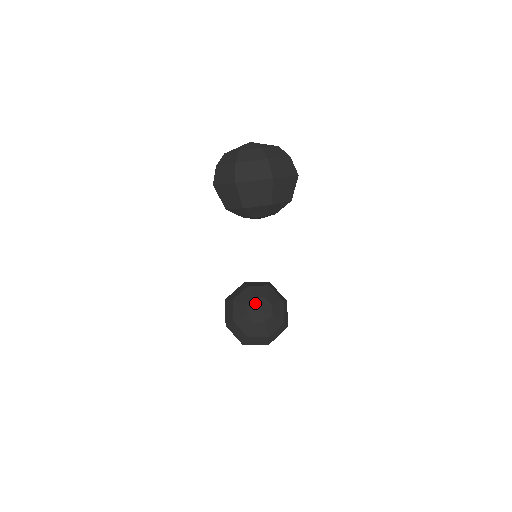
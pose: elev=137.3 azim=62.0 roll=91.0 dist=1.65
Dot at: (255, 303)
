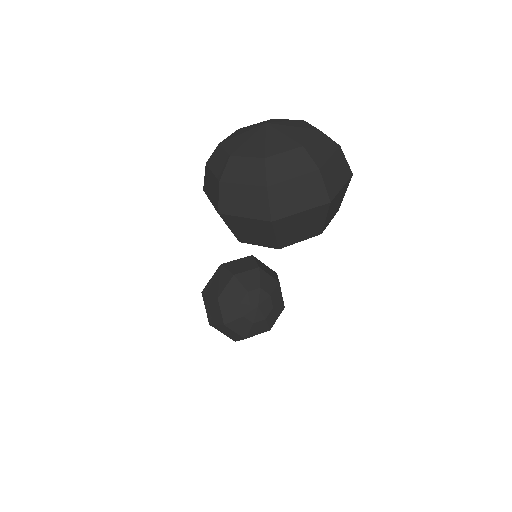
Dot at: (250, 299)
